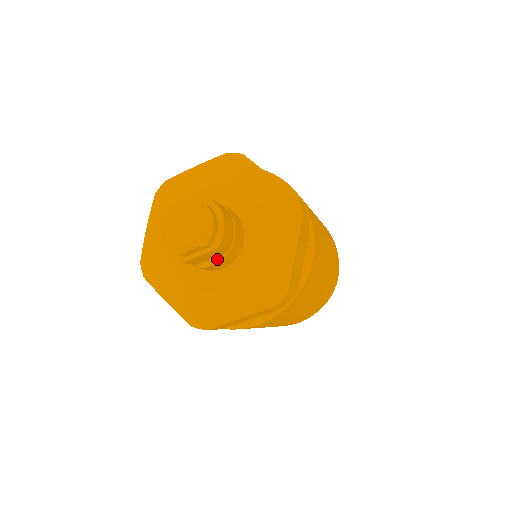
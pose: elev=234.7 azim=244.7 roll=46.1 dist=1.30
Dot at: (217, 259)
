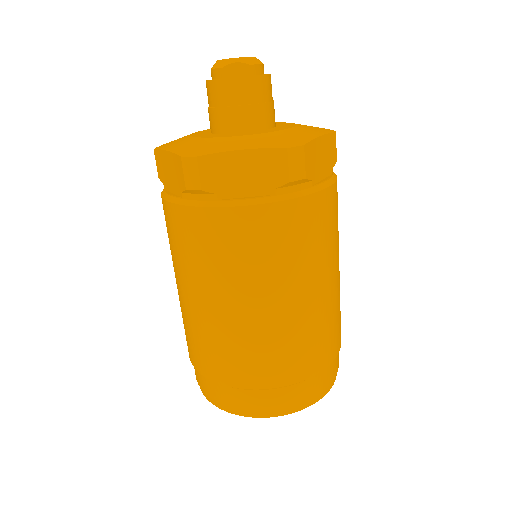
Dot at: (246, 105)
